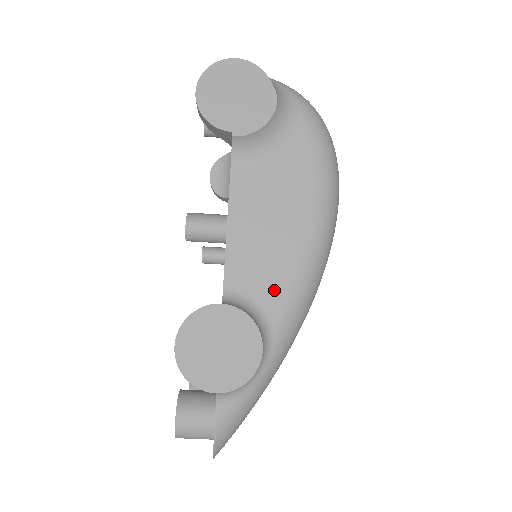
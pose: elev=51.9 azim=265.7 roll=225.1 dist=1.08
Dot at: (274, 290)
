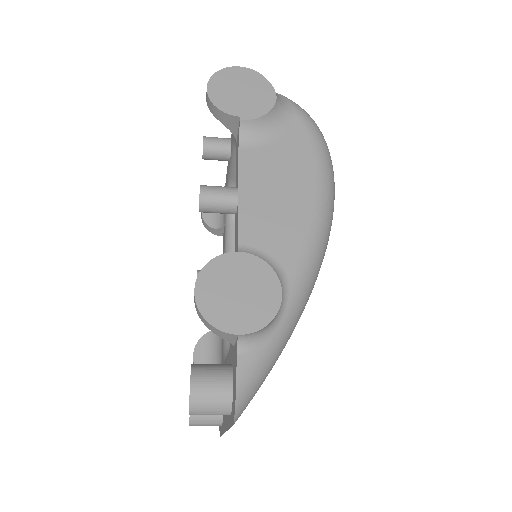
Dot at: (286, 247)
